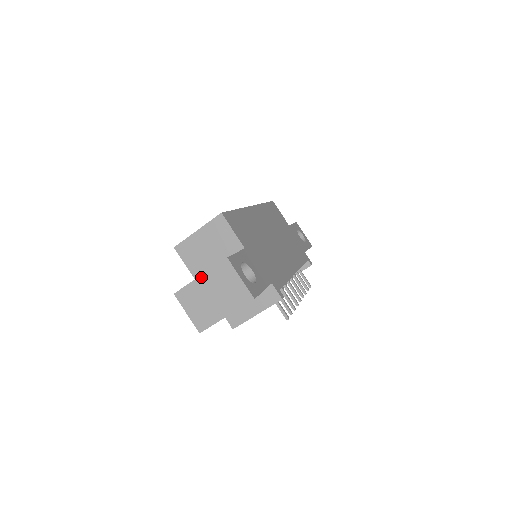
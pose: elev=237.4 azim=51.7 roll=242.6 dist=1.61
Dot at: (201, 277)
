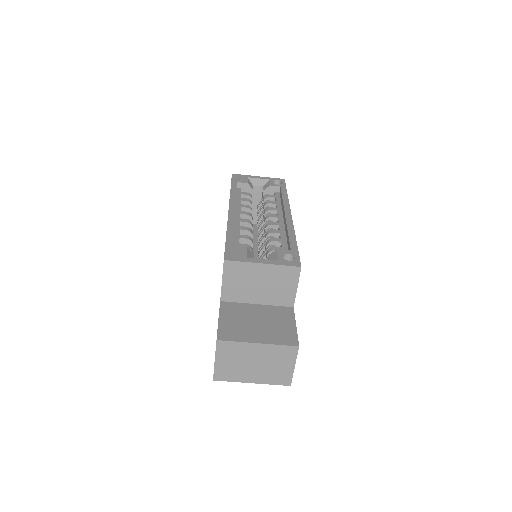
Dot at: (259, 345)
